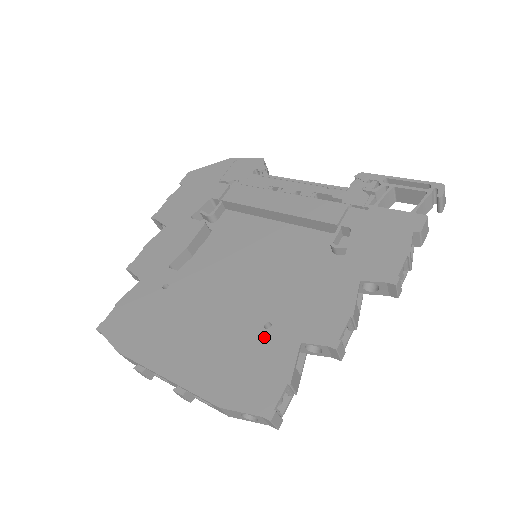
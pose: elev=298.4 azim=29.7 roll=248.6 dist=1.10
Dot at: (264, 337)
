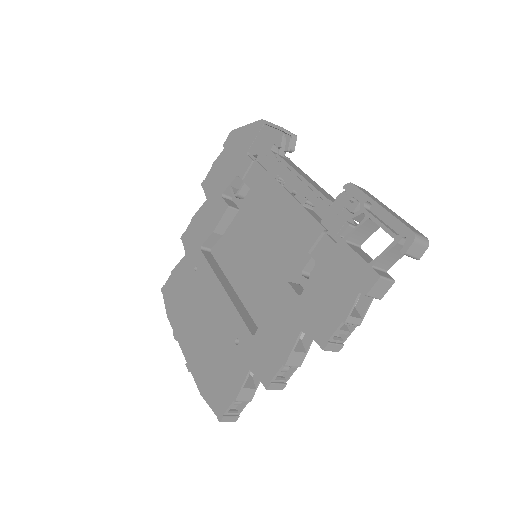
Dot at: (232, 351)
